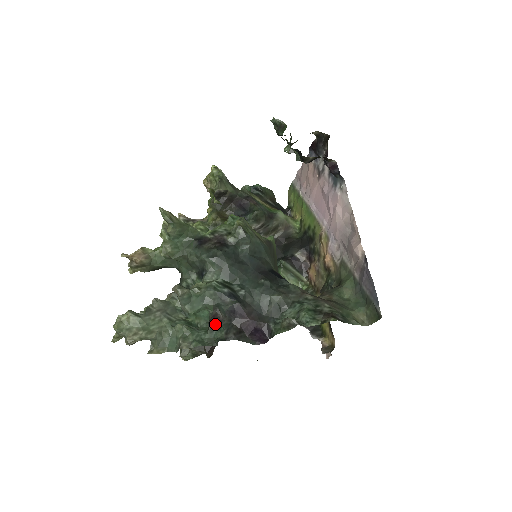
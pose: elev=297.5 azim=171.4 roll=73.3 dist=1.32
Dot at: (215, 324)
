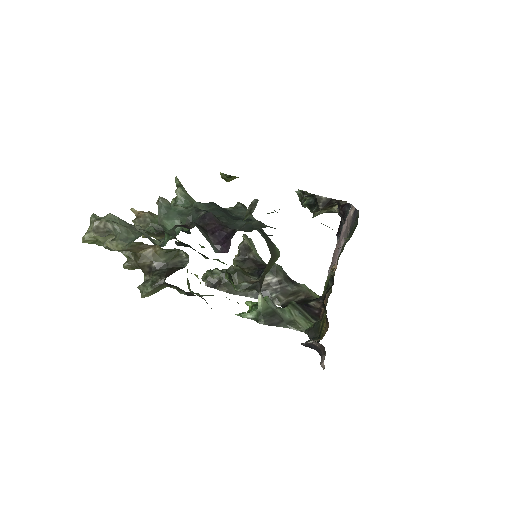
Dot at: (182, 226)
